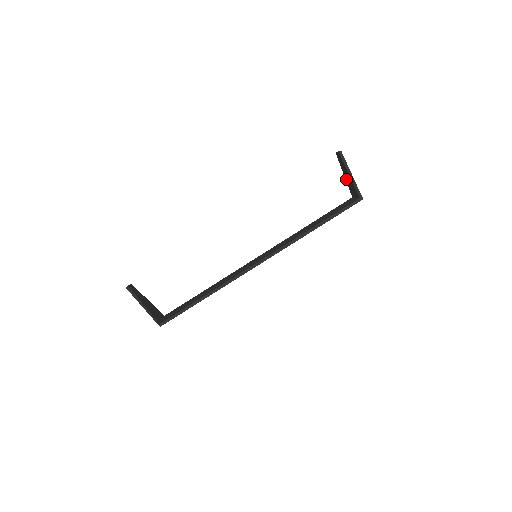
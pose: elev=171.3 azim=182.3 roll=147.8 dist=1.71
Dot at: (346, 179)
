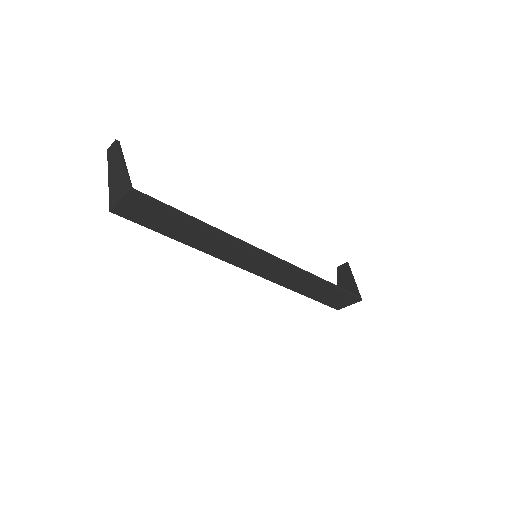
Dot at: occluded
